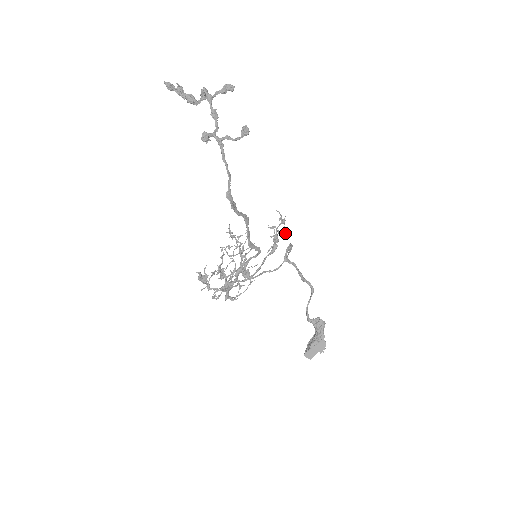
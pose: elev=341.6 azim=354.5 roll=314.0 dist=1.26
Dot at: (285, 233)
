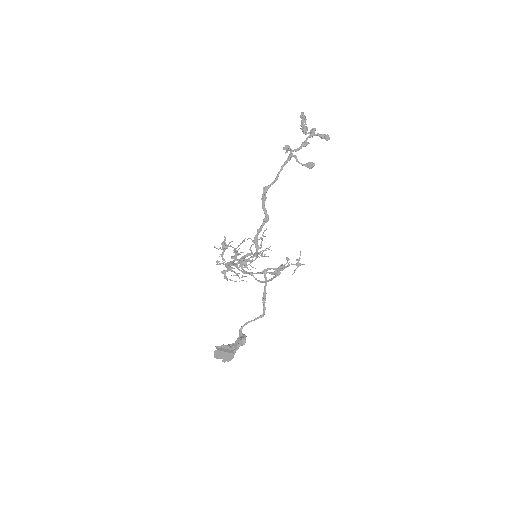
Dot at: occluded
